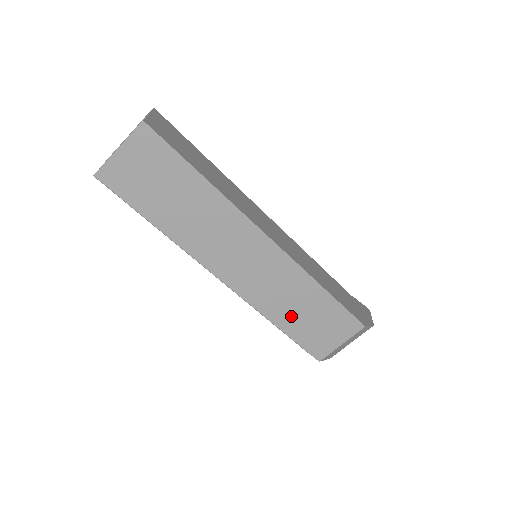
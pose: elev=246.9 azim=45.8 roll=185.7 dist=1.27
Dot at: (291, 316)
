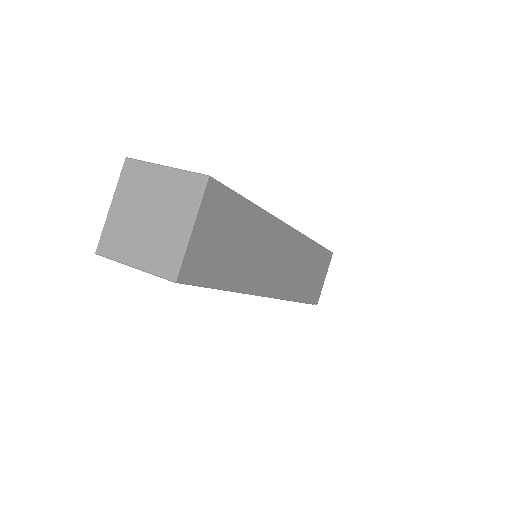
Dot at: (305, 284)
